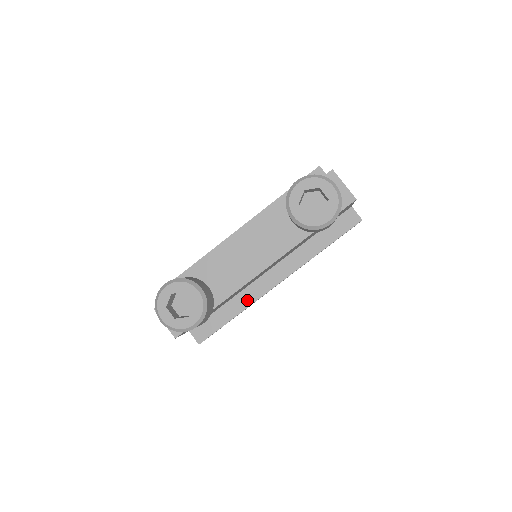
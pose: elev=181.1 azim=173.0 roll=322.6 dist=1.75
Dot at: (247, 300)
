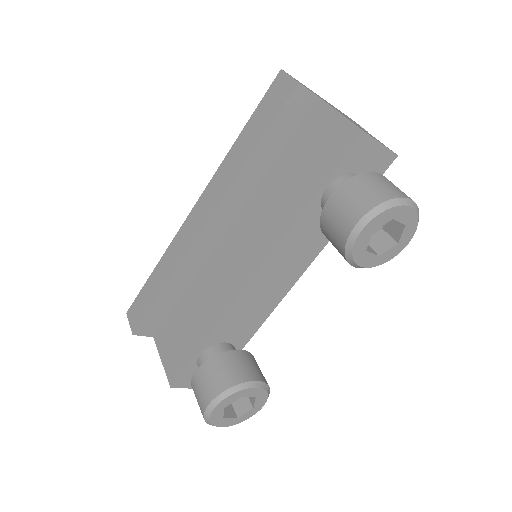
Dot at: occluded
